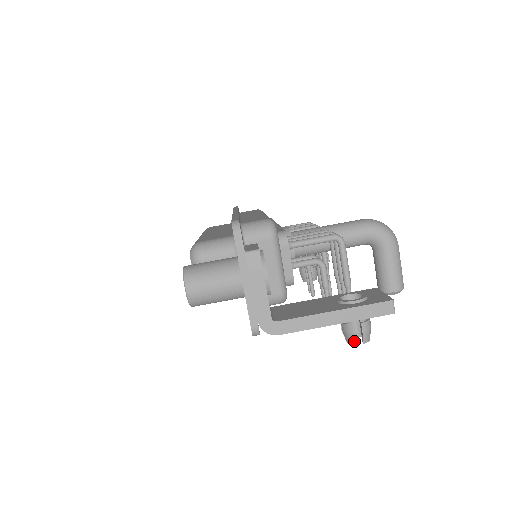
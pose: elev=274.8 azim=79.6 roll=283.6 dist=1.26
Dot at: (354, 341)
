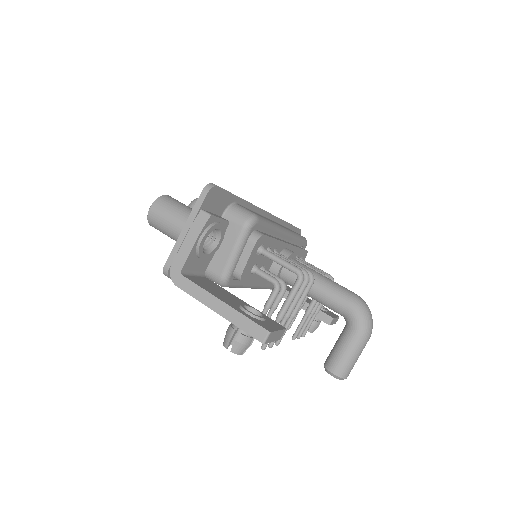
Dot at: (226, 343)
